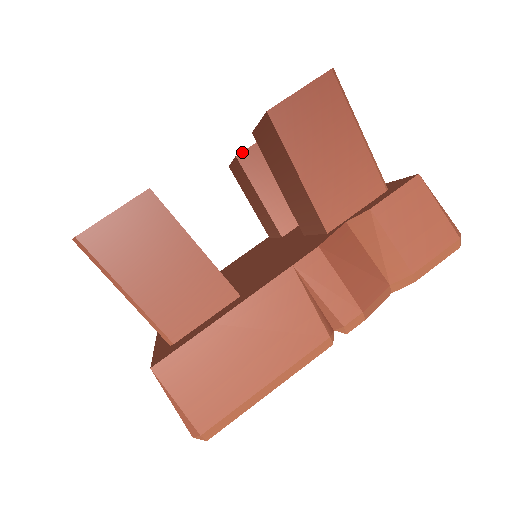
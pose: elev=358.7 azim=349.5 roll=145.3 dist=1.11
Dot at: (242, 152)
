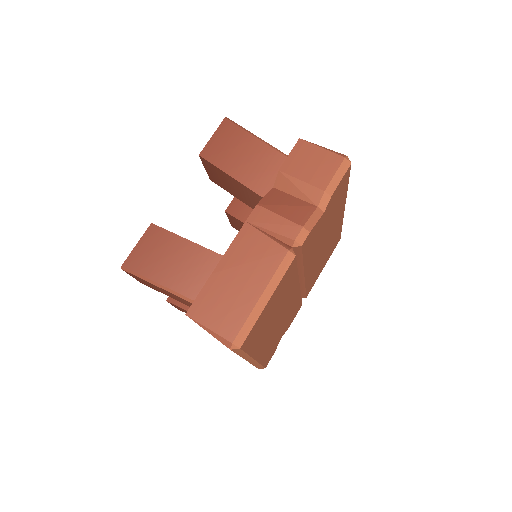
Dot at: (228, 207)
